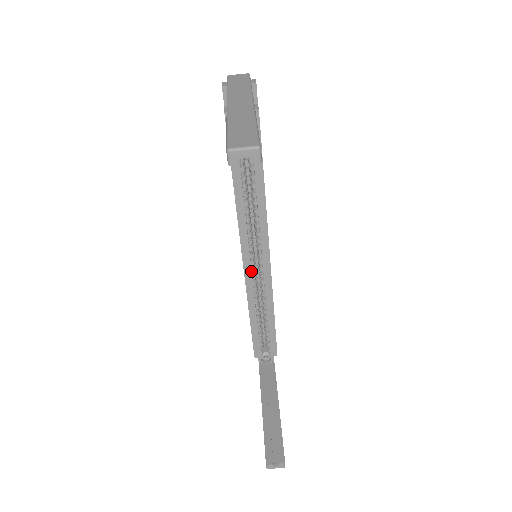
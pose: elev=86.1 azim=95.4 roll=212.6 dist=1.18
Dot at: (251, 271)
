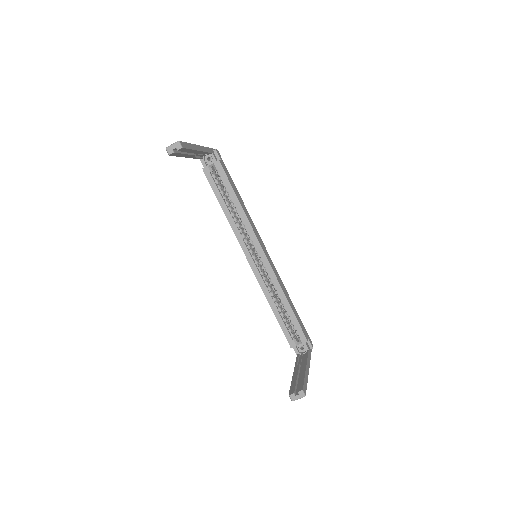
Dot at: (257, 268)
